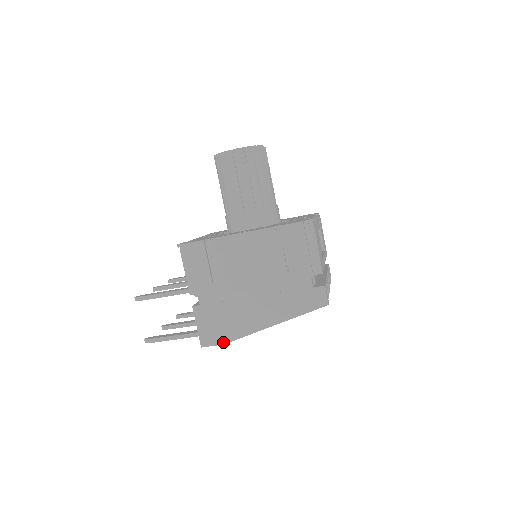
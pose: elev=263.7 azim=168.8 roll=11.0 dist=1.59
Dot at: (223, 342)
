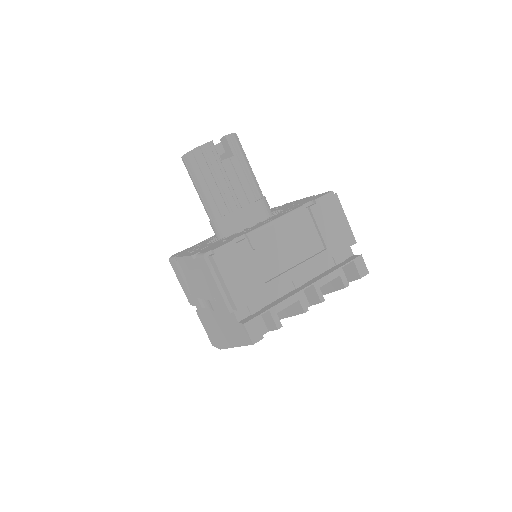
Dot at: (219, 347)
